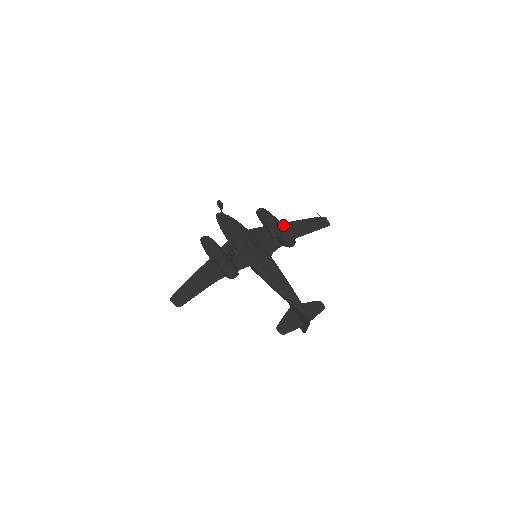
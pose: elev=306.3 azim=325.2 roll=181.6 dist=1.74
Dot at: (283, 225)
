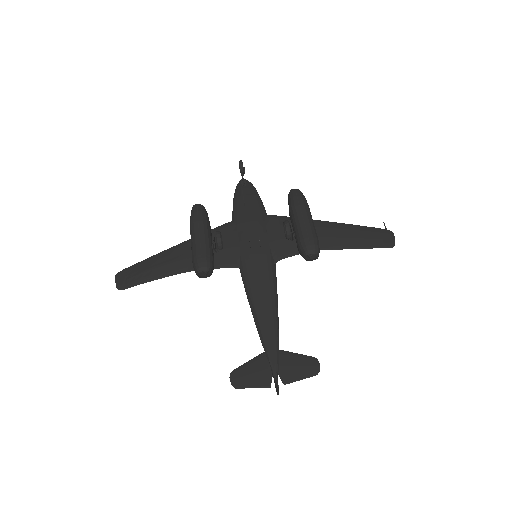
Dot at: (312, 224)
